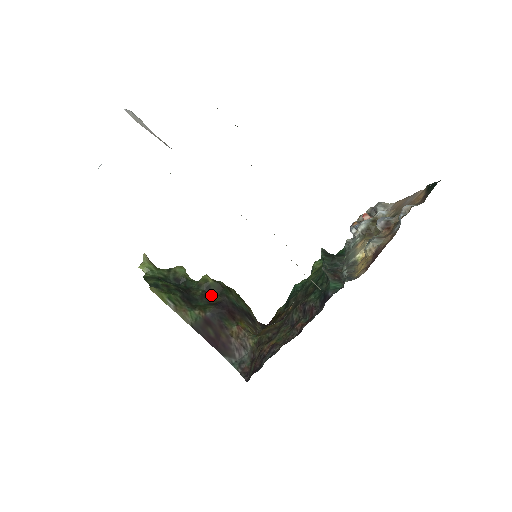
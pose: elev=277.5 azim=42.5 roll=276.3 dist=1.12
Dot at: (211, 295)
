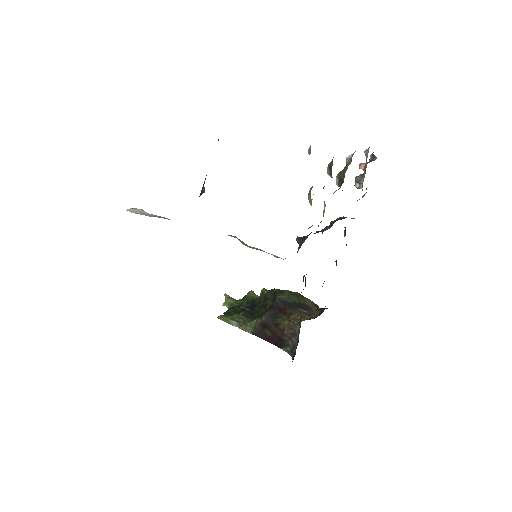
Dot at: (268, 303)
